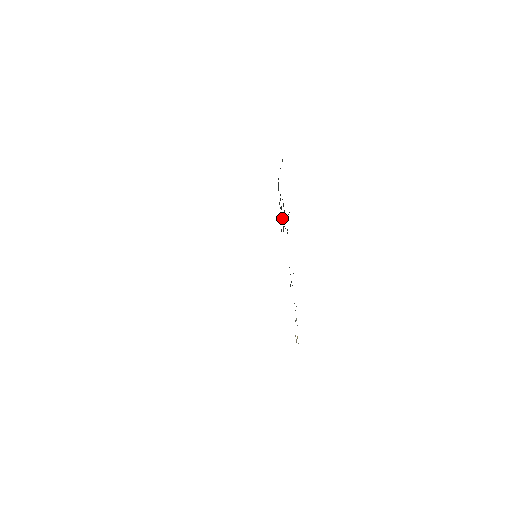
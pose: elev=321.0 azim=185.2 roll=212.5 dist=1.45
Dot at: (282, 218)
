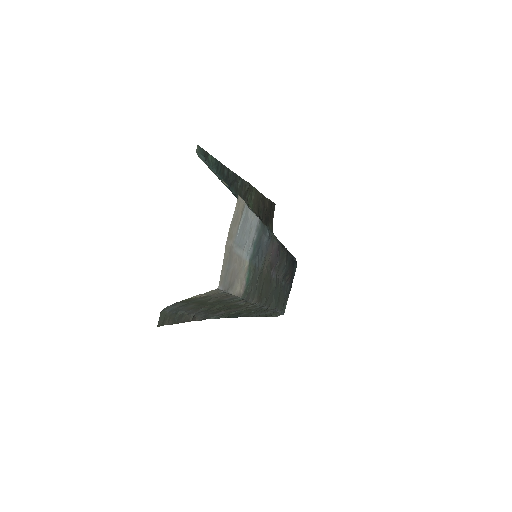
Dot at: occluded
